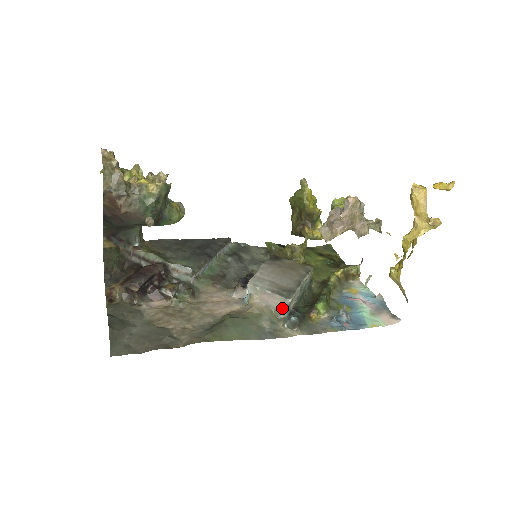
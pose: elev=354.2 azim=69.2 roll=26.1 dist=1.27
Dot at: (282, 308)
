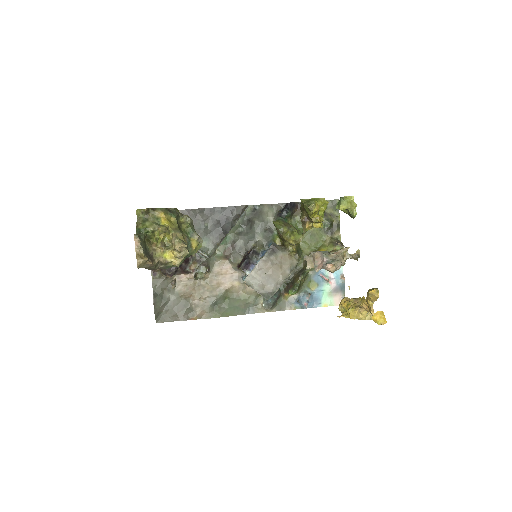
Dot at: occluded
